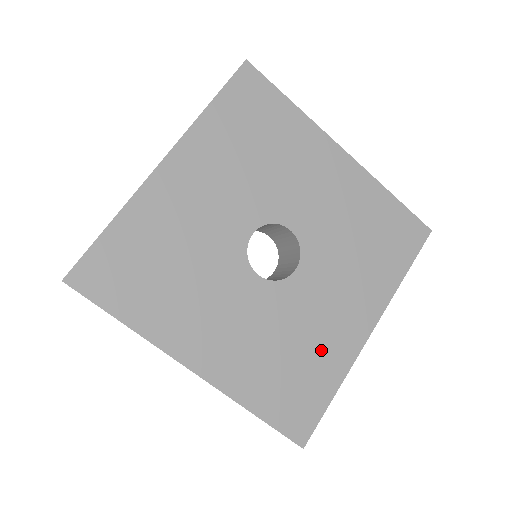
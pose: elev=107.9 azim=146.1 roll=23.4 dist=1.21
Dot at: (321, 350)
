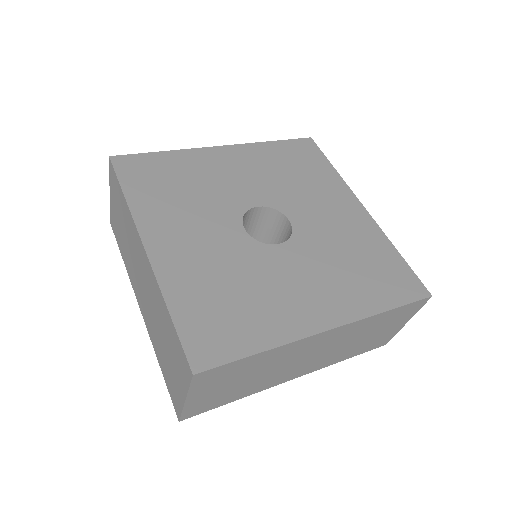
Dot at: (361, 242)
